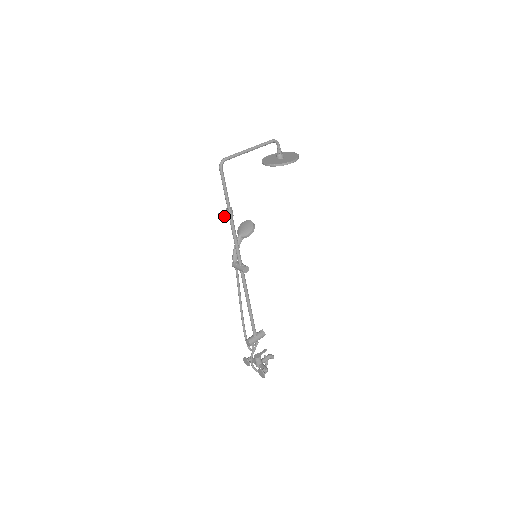
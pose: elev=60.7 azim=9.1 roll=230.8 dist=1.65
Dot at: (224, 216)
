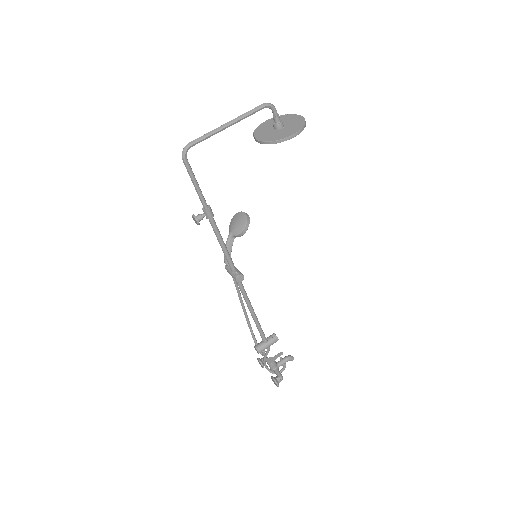
Dot at: (199, 219)
